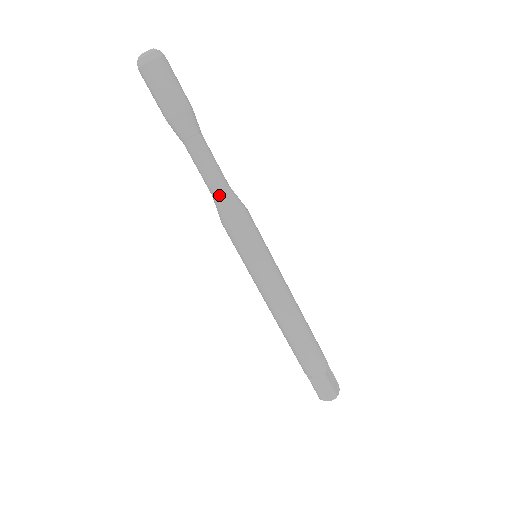
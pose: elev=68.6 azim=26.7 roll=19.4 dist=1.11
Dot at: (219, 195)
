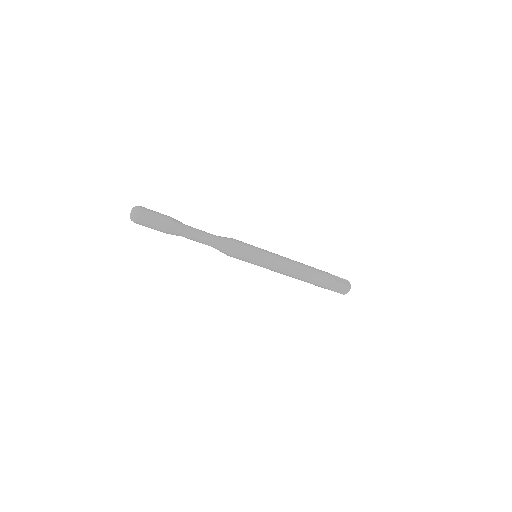
Dot at: (216, 245)
